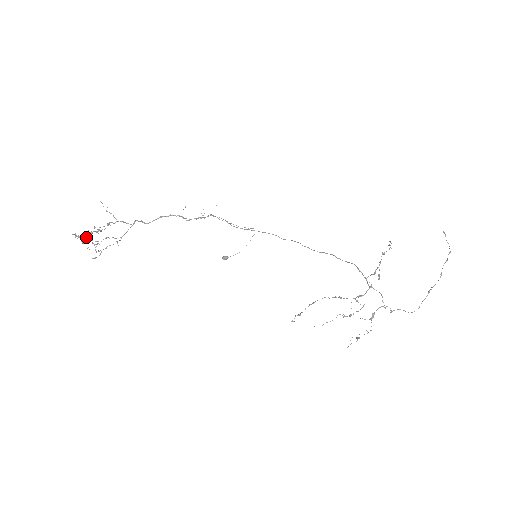
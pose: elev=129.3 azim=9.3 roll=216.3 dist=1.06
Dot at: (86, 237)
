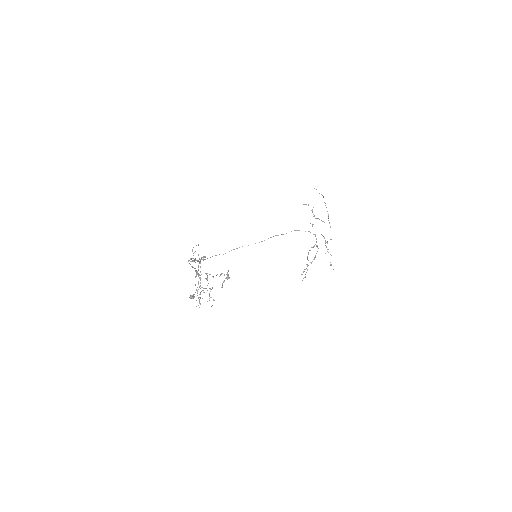
Dot at: (227, 278)
